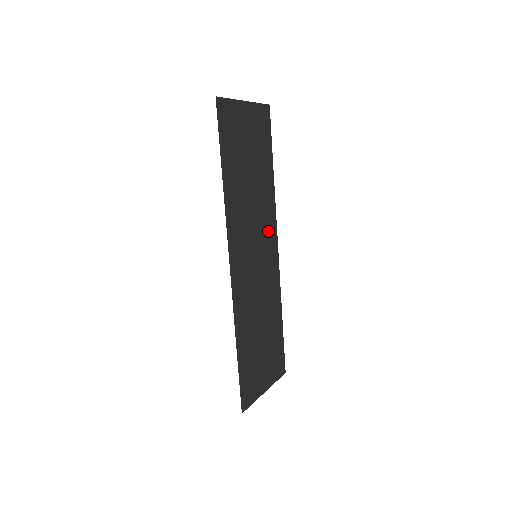
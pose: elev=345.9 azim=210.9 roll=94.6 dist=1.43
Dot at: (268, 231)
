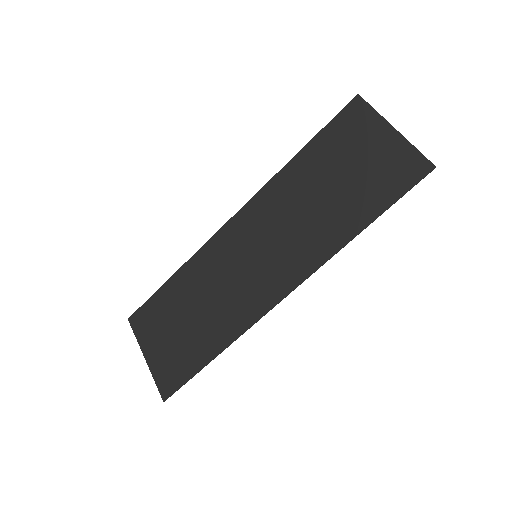
Dot at: (258, 217)
